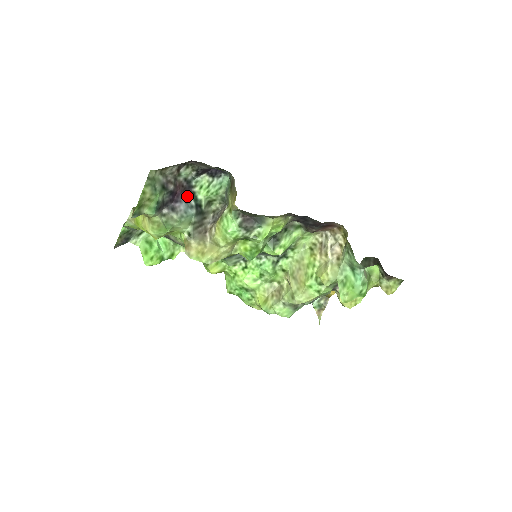
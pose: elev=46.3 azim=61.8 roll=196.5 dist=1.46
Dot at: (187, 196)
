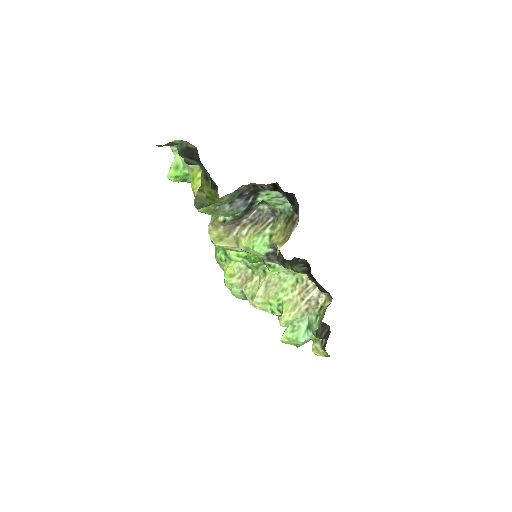
Dot at: (251, 195)
